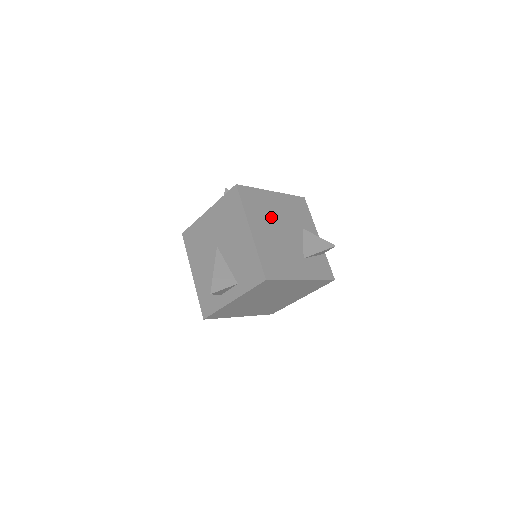
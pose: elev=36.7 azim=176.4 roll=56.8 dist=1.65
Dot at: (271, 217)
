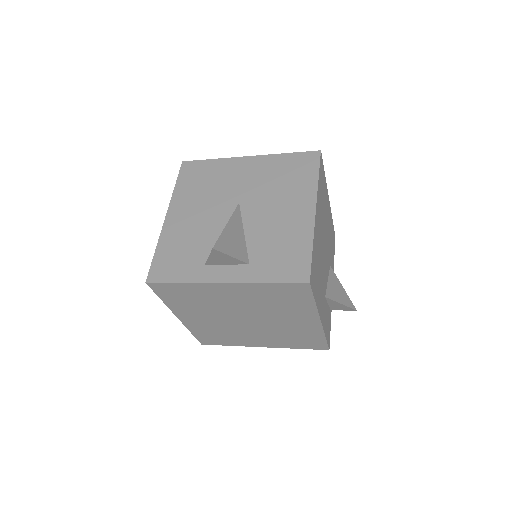
Dot at: (324, 221)
